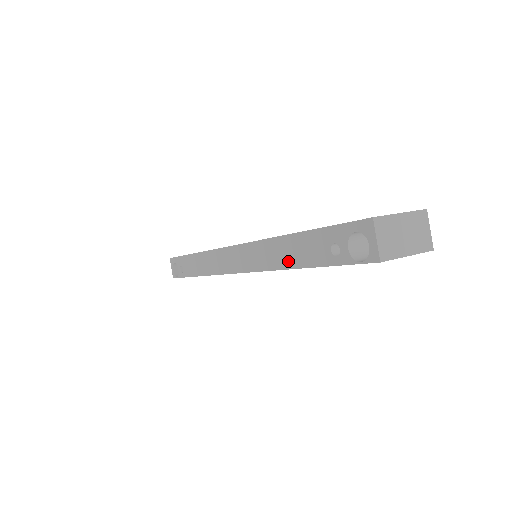
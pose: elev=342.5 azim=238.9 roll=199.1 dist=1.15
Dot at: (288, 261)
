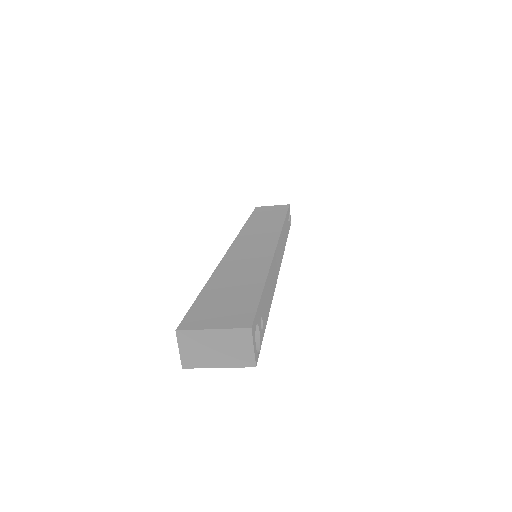
Dot at: occluded
